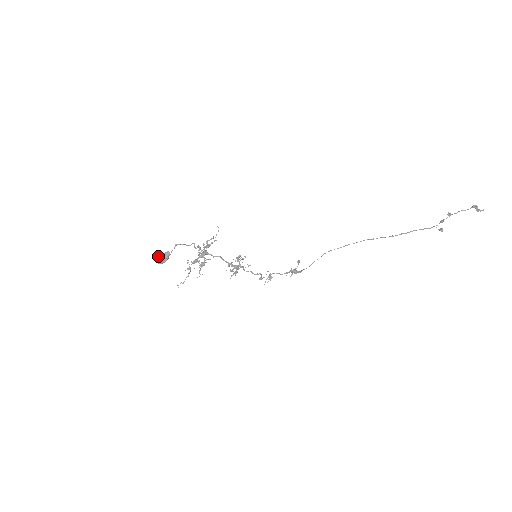
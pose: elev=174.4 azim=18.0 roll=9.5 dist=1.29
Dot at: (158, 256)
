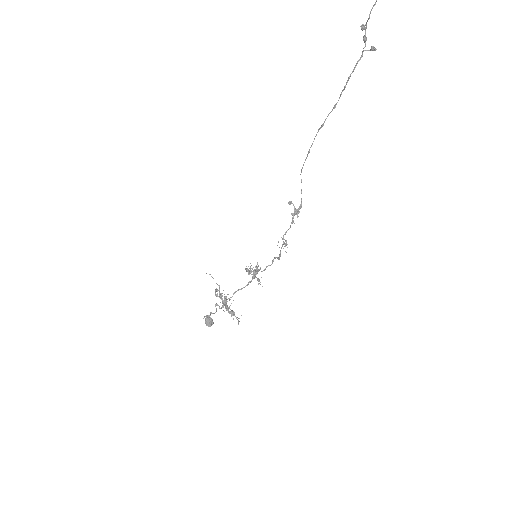
Dot at: occluded
